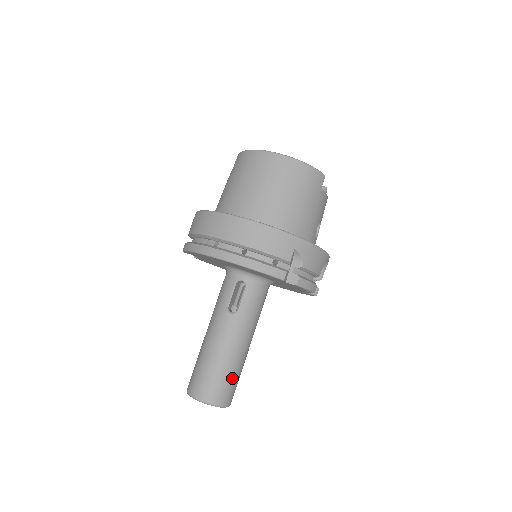
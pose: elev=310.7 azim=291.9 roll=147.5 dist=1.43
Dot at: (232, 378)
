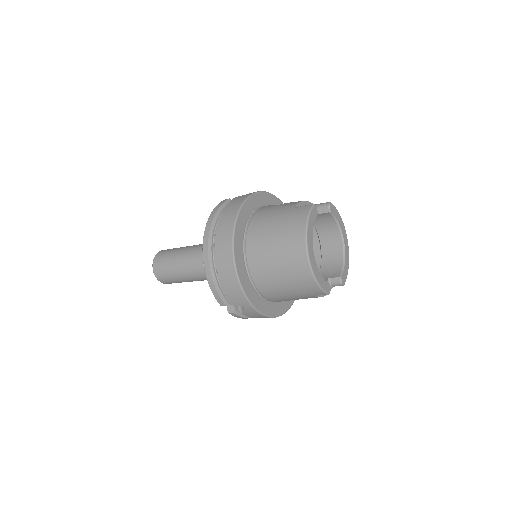
Dot at: (177, 281)
